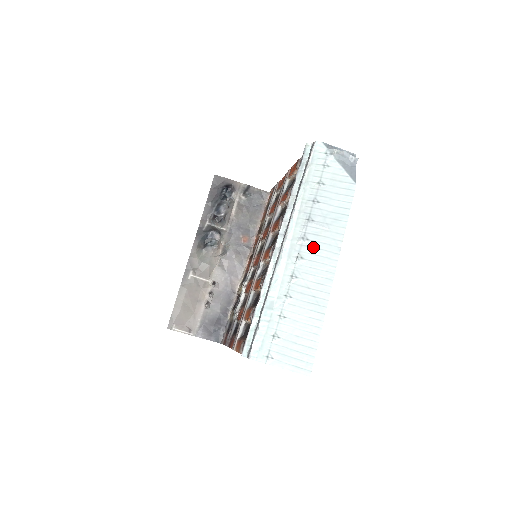
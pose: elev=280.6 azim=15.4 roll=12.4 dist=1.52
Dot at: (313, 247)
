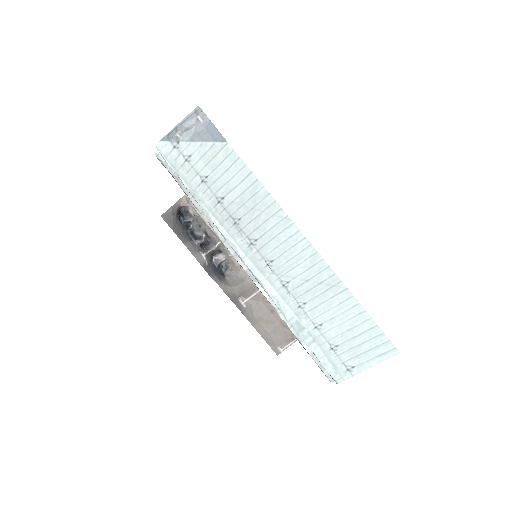
Dot at: (268, 242)
